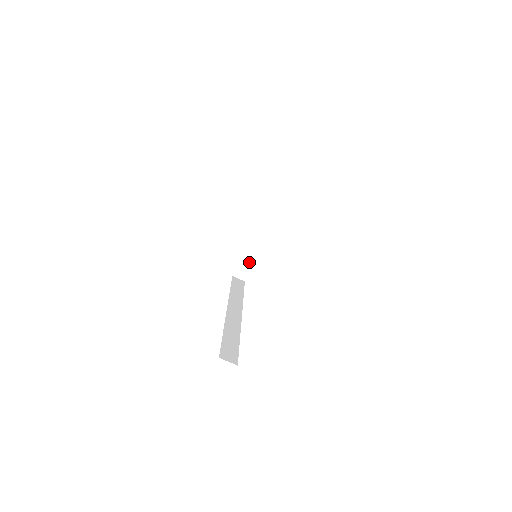
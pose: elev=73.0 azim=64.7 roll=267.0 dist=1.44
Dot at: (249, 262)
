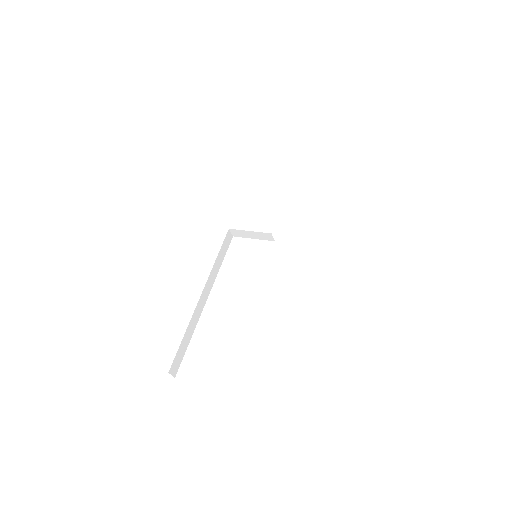
Dot at: (249, 236)
